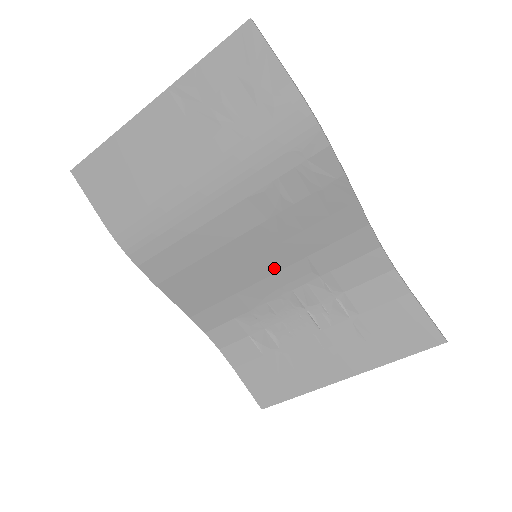
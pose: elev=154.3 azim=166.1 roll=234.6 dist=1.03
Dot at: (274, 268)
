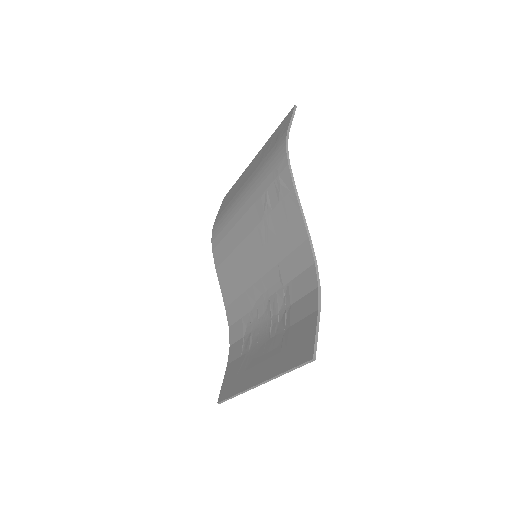
Dot at: (263, 271)
